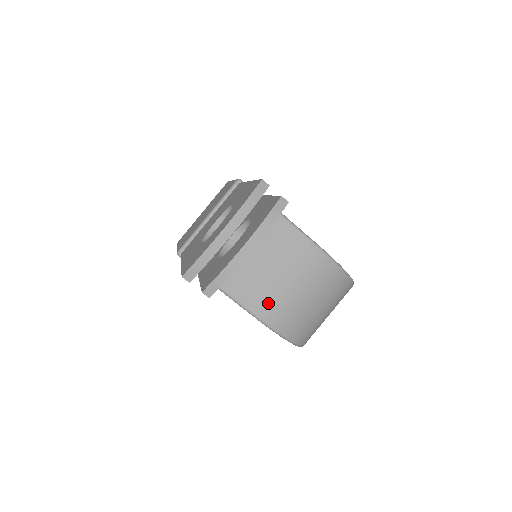
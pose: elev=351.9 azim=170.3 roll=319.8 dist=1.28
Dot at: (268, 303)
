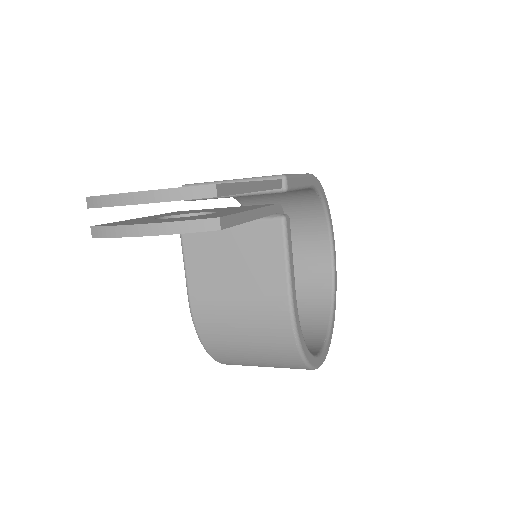
Dot at: (207, 300)
